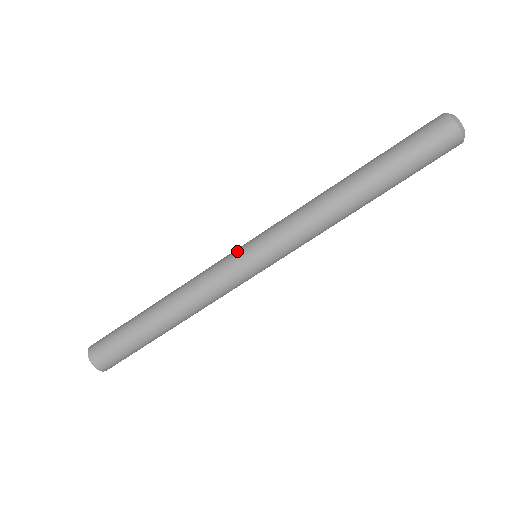
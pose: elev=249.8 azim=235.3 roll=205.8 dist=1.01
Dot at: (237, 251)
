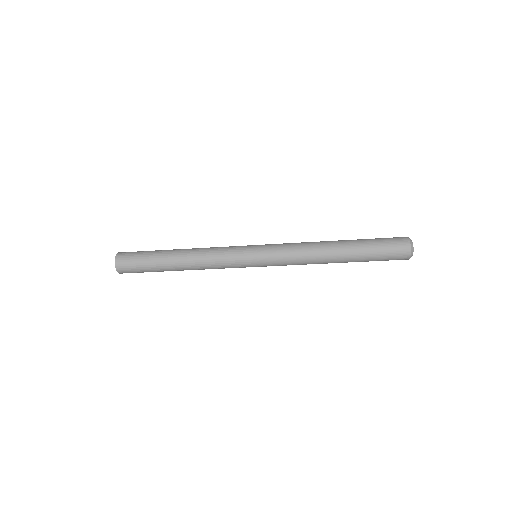
Dot at: (247, 254)
